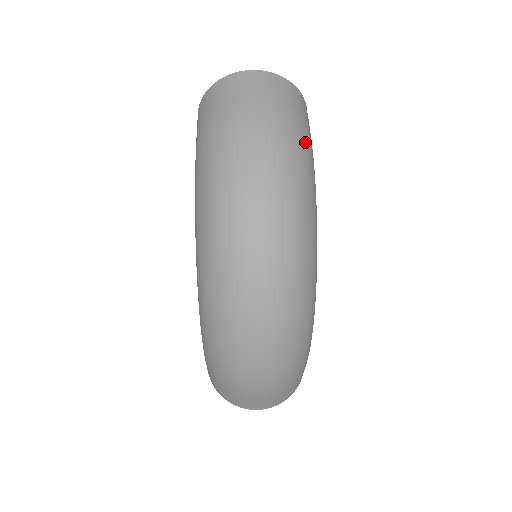
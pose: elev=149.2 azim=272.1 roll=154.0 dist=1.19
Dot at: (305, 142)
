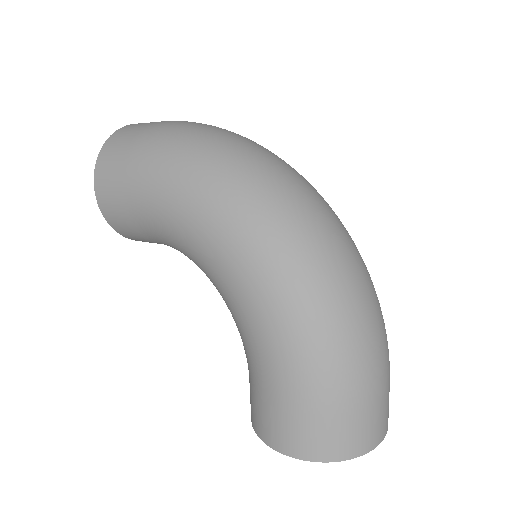
Dot at: occluded
